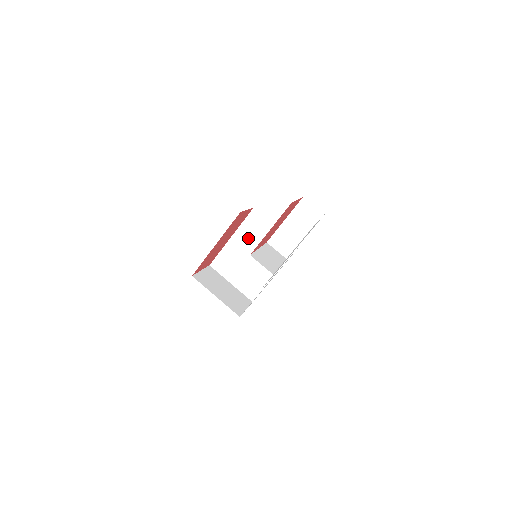
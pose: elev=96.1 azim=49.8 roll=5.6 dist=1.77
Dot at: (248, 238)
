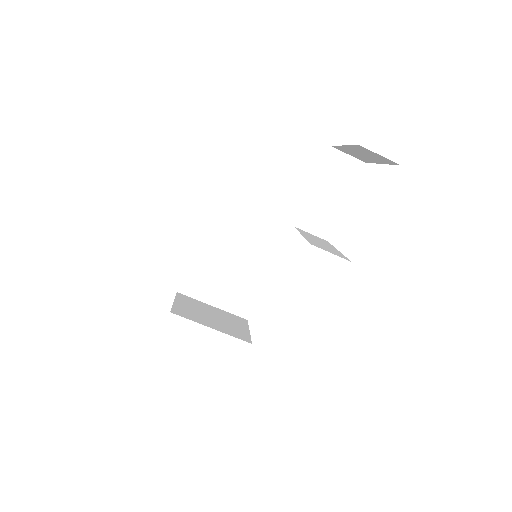
Dot at: (220, 240)
